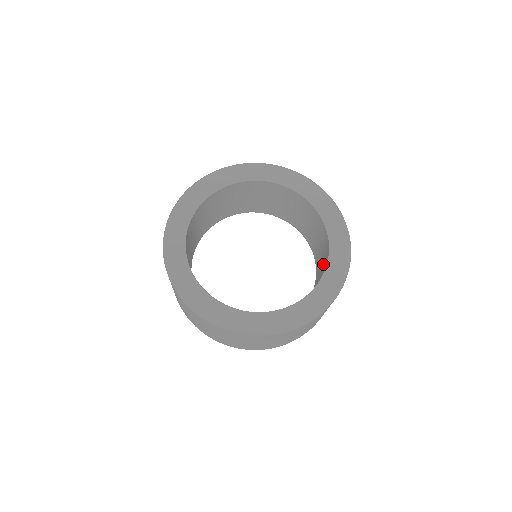
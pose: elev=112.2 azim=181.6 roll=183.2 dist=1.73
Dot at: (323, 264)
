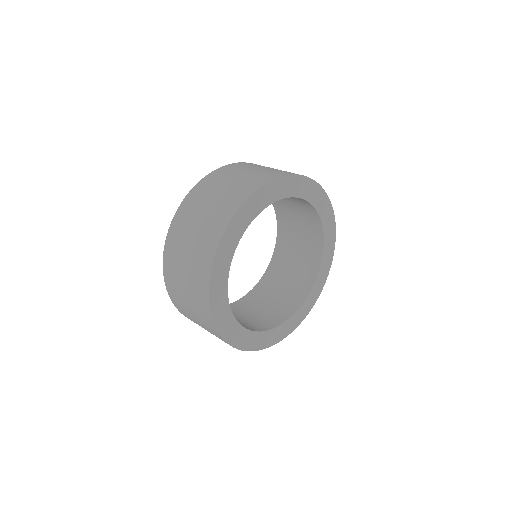
Dot at: (301, 265)
